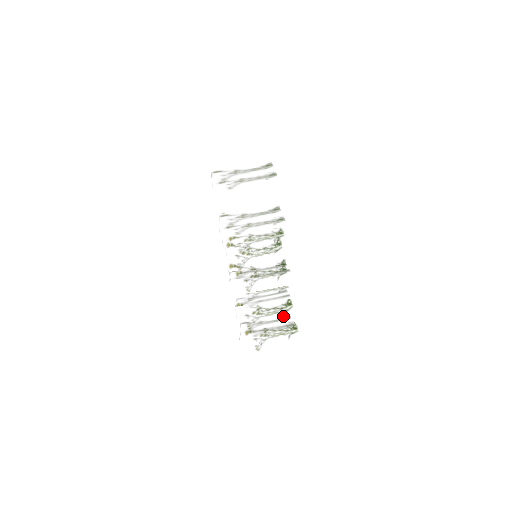
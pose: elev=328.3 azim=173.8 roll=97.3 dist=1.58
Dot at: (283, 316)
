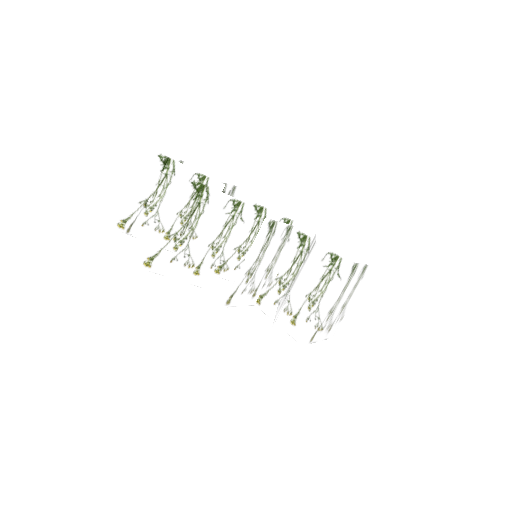
Dot at: occluded
